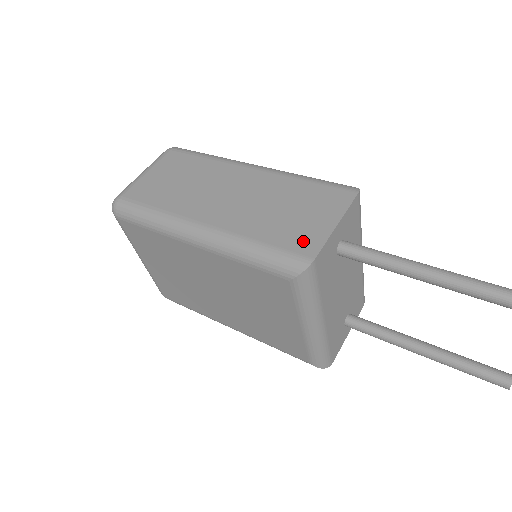
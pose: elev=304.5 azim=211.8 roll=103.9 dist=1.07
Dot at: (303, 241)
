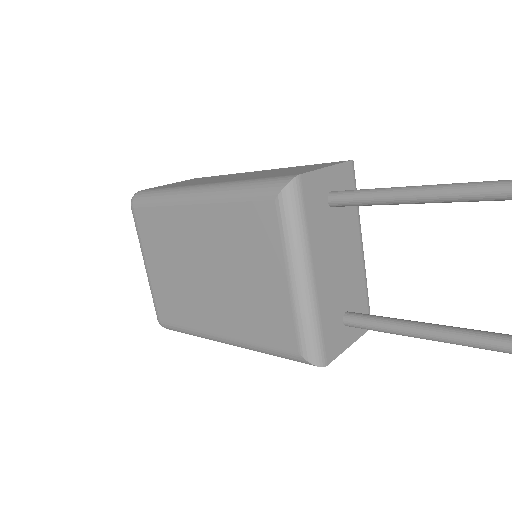
Dot at: (293, 173)
